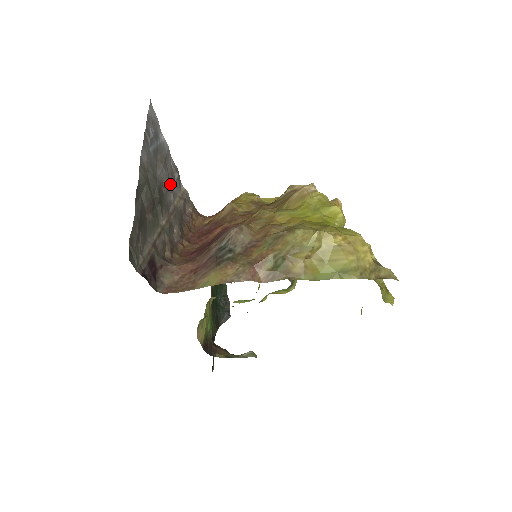
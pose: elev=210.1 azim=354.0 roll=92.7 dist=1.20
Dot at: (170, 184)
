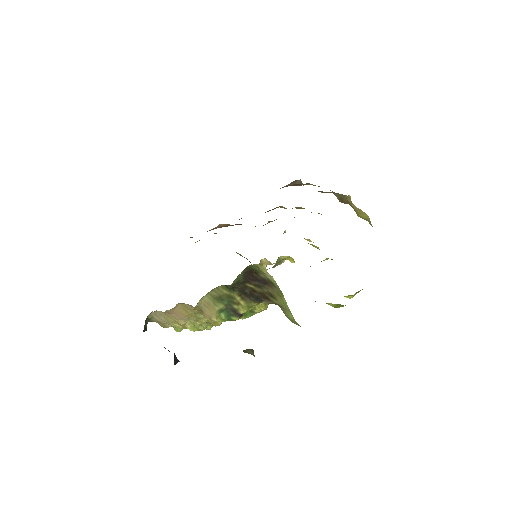
Dot at: occluded
